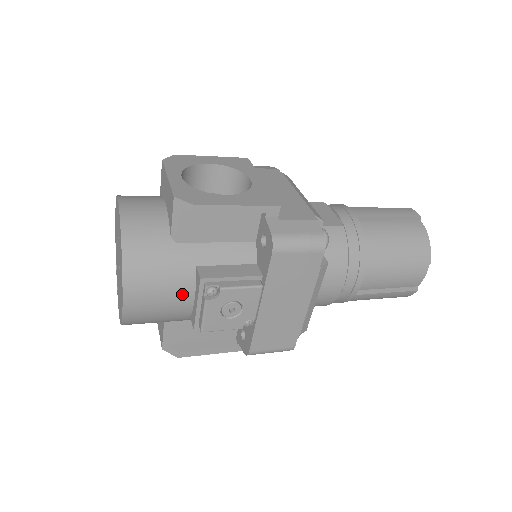
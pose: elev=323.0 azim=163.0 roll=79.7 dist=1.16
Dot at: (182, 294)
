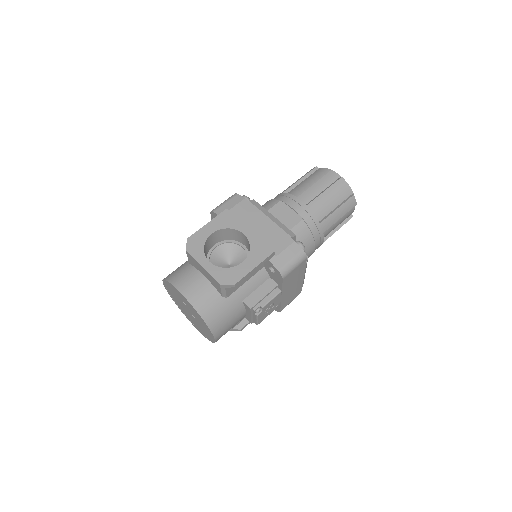
Dot at: (240, 316)
